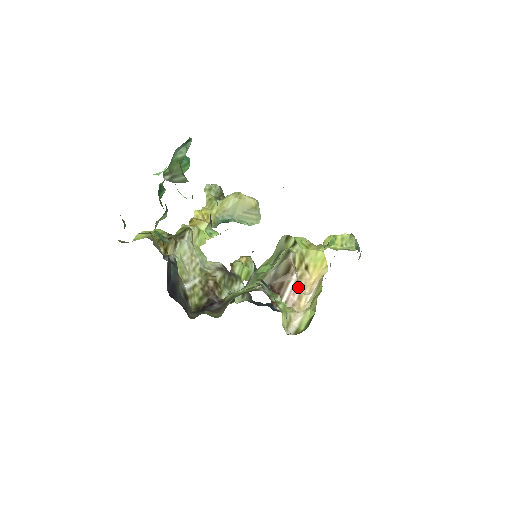
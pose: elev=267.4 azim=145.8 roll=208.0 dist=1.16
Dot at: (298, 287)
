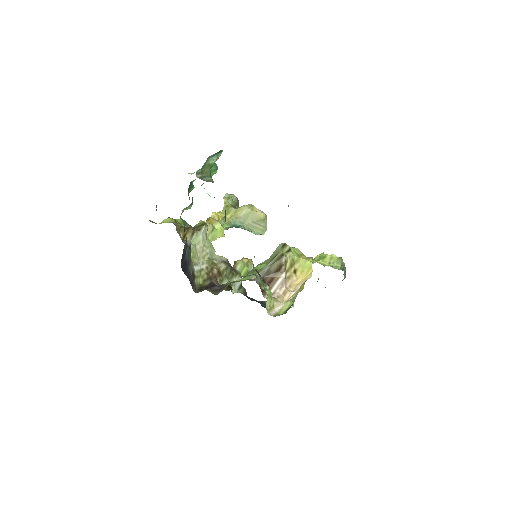
Dot at: (285, 284)
